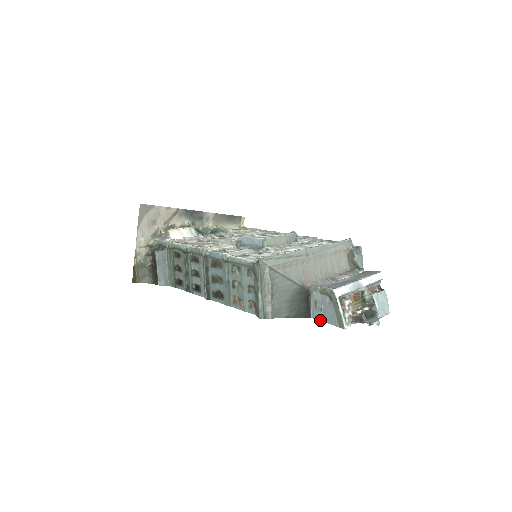
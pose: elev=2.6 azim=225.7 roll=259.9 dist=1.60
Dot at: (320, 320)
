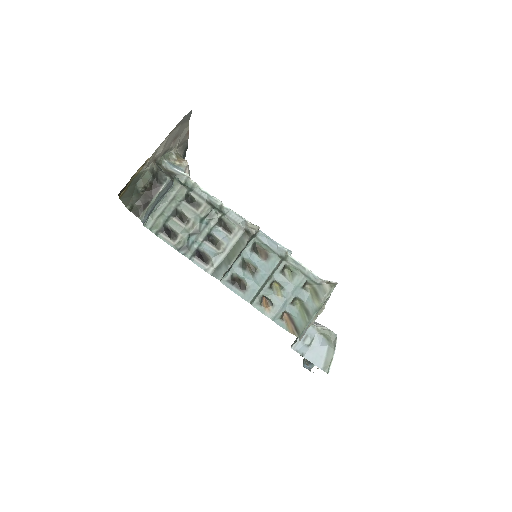
Dot at: (302, 354)
